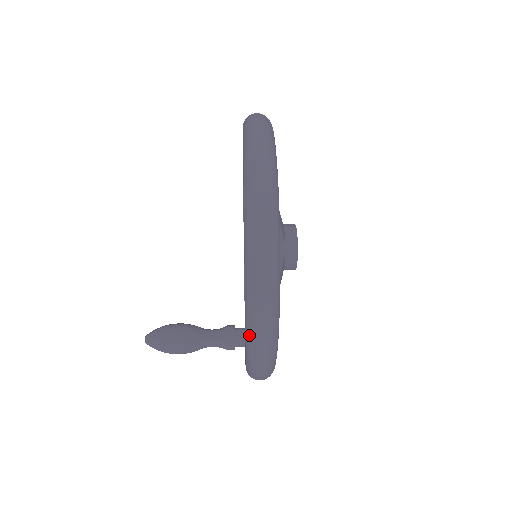
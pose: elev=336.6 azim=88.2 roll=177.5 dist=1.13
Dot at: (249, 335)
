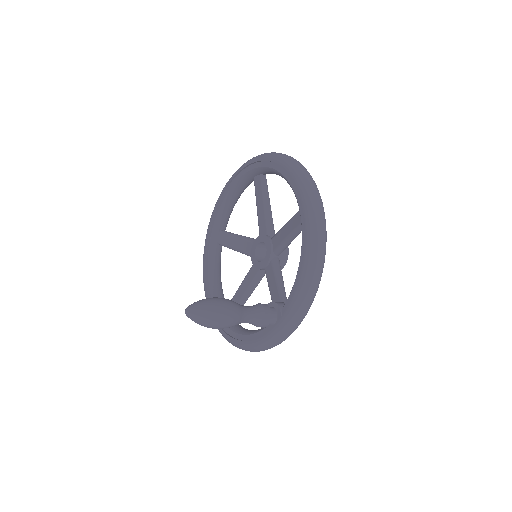
Dot at: (307, 196)
